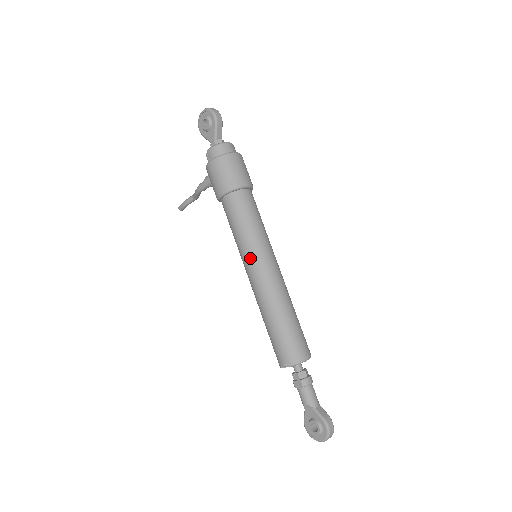
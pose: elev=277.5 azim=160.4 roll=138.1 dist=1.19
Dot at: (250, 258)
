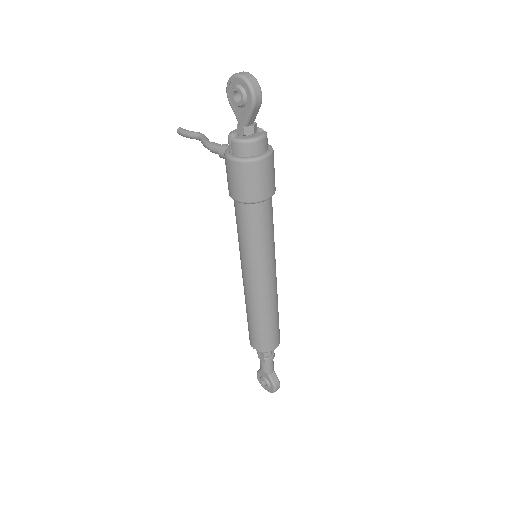
Dot at: (249, 269)
